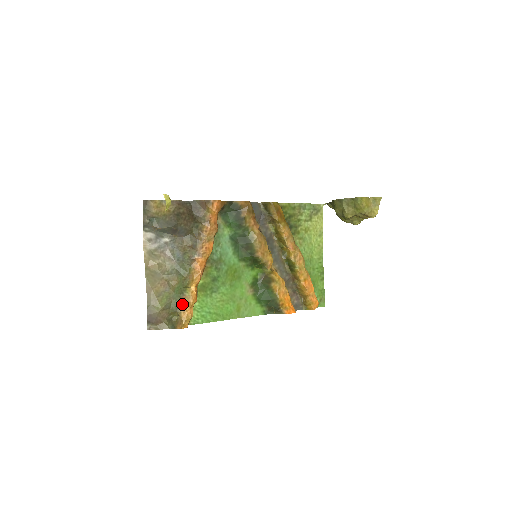
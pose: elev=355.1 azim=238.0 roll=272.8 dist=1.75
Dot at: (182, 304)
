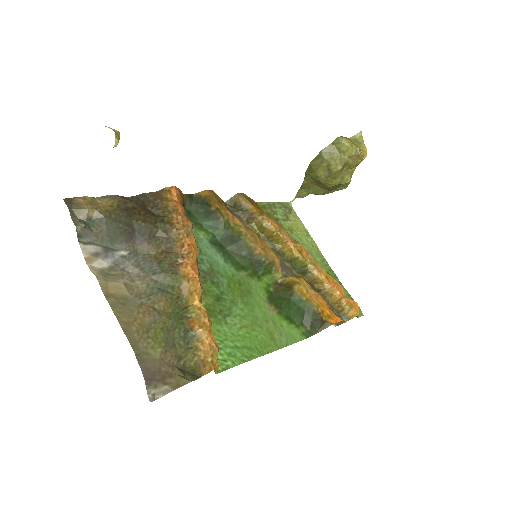
Dot at: (192, 332)
